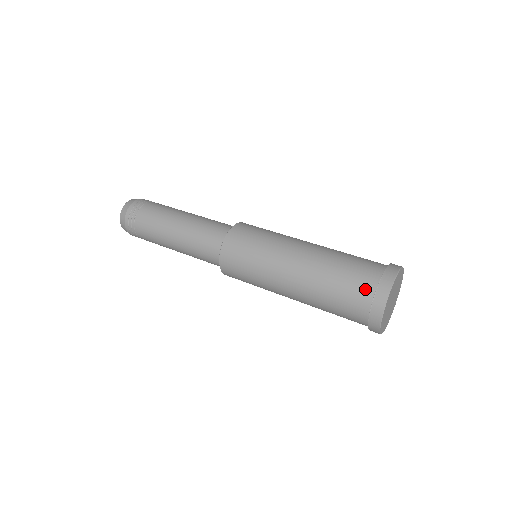
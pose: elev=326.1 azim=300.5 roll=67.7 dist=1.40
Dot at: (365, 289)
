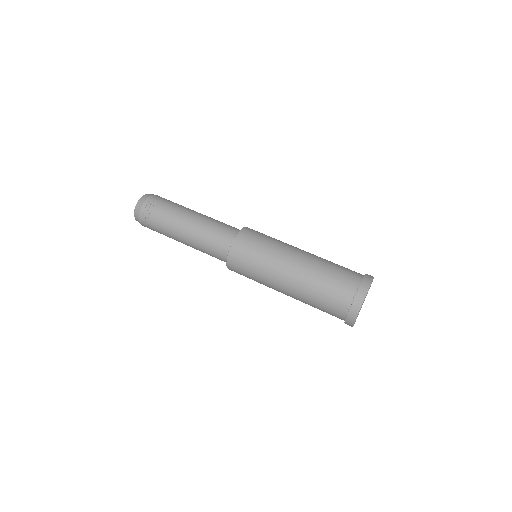
Dot at: (343, 302)
